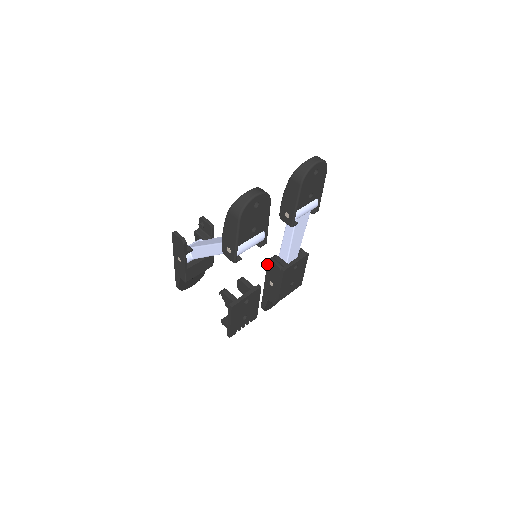
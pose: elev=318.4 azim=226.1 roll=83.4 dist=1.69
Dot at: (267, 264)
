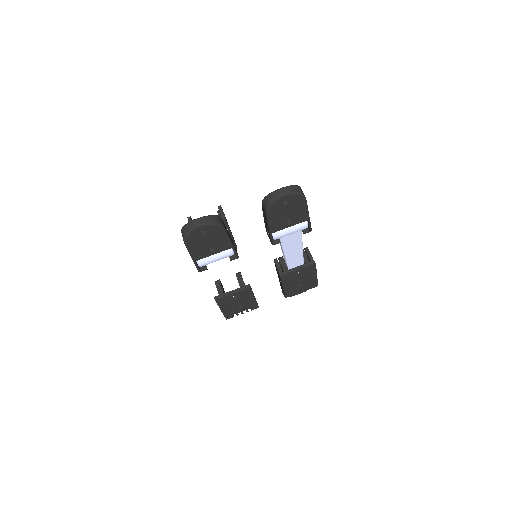
Dot at: occluded
